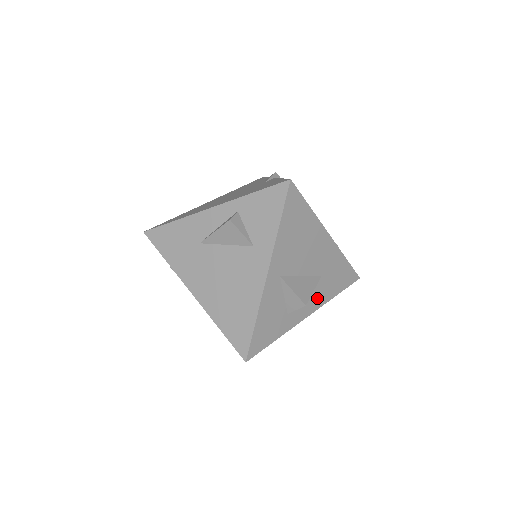
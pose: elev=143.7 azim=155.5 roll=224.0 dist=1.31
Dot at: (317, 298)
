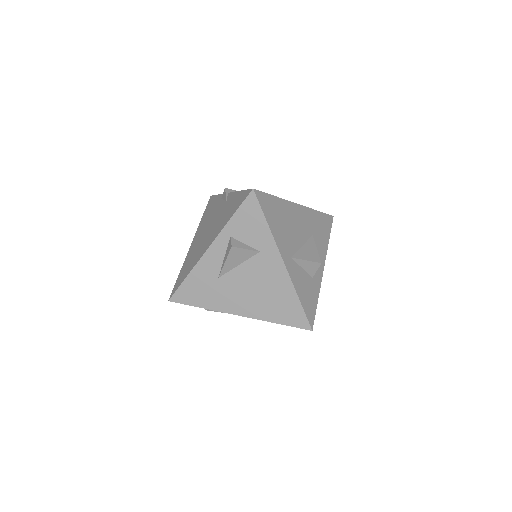
Dot at: (320, 252)
